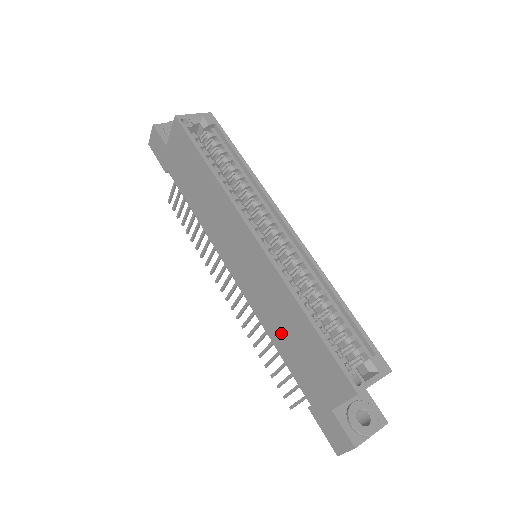
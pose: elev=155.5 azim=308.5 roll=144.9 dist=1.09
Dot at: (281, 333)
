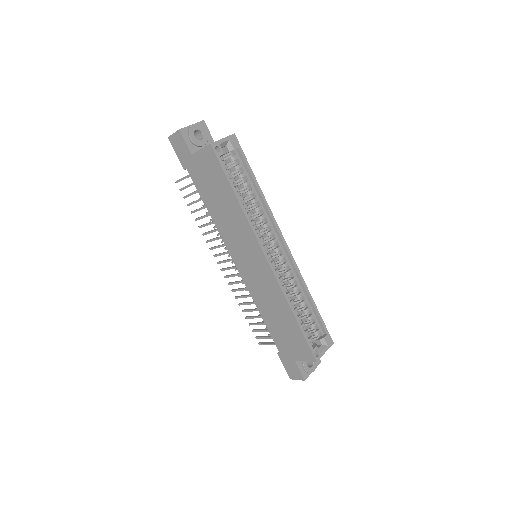
Dot at: (270, 314)
